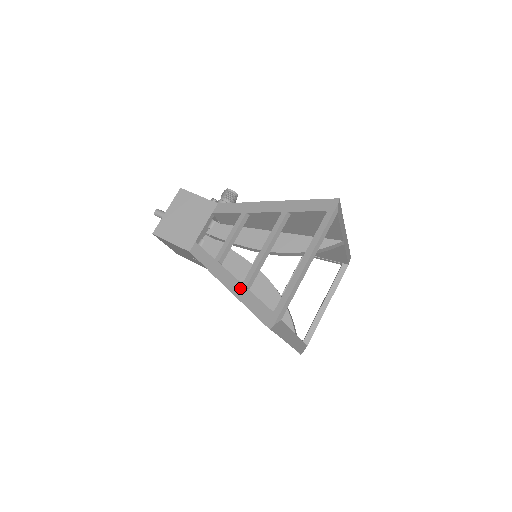
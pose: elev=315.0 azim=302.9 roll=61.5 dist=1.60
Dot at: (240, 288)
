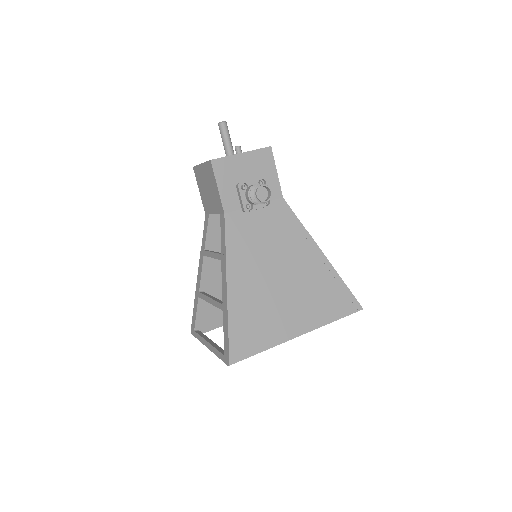
Dot at: (197, 292)
